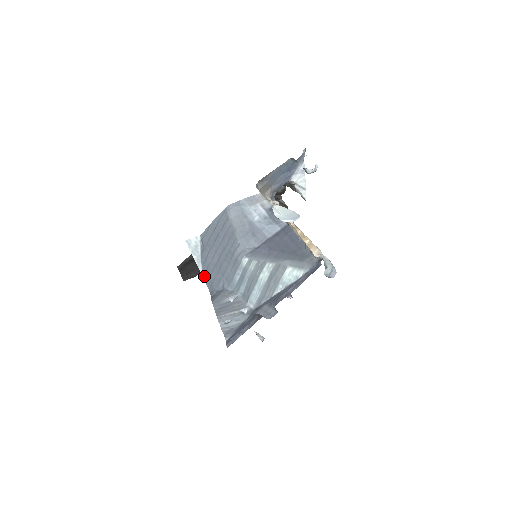
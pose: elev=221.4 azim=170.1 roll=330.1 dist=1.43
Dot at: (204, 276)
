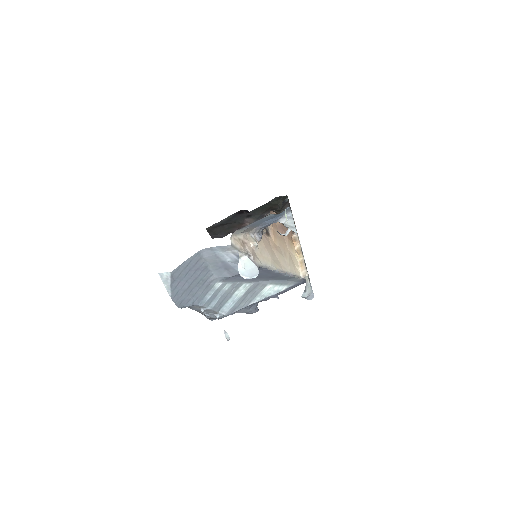
Dot at: (173, 298)
